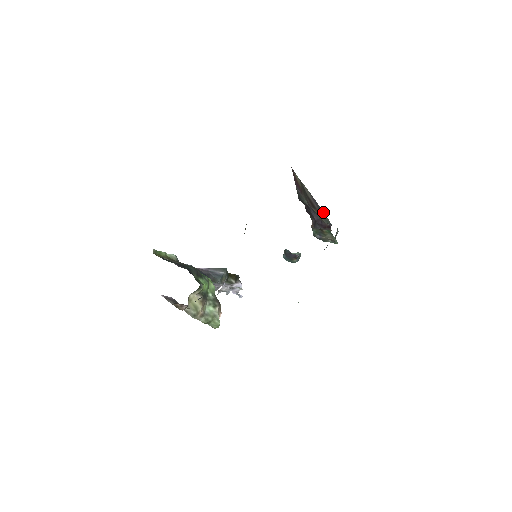
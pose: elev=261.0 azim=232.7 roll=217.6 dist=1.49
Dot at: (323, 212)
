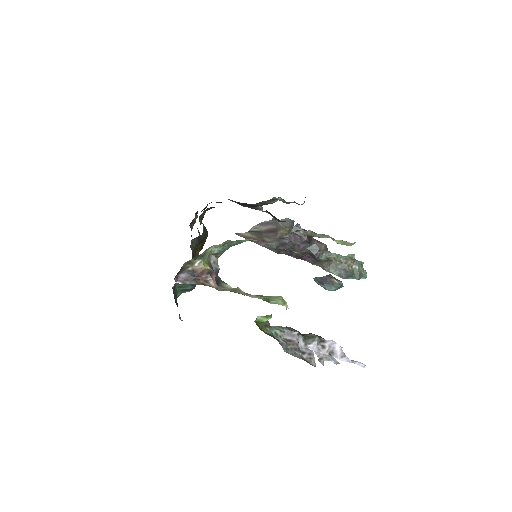
Dot at: occluded
